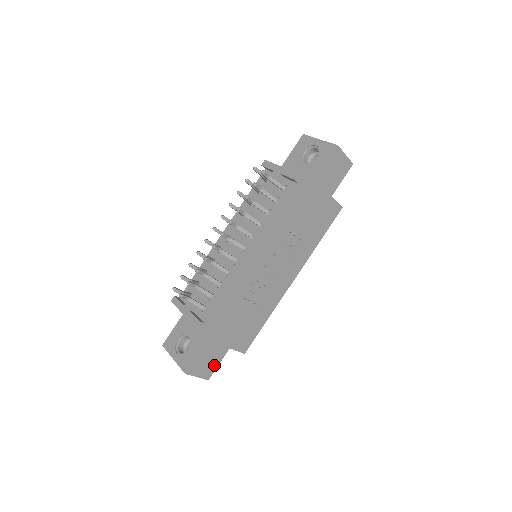
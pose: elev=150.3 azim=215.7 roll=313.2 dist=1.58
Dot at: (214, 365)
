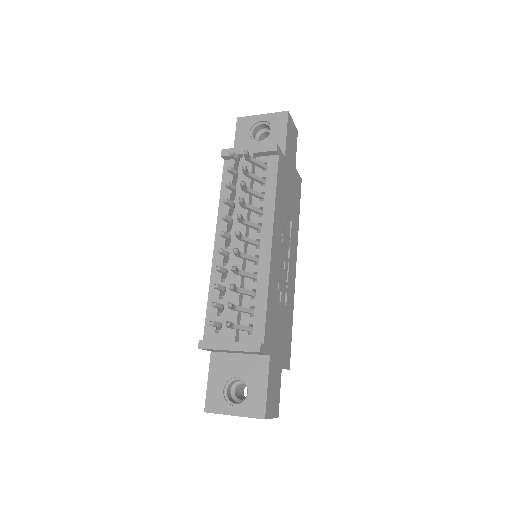
Dot at: (277, 396)
